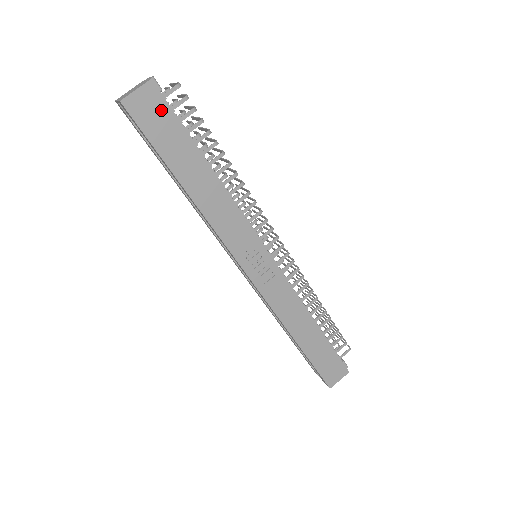
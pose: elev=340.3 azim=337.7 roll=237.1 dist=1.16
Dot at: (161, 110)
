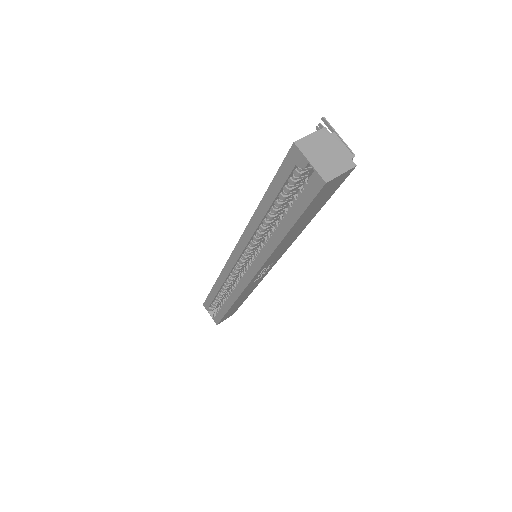
Dot at: (335, 187)
